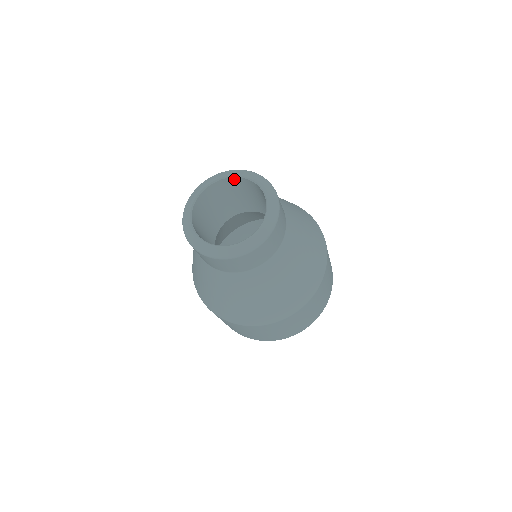
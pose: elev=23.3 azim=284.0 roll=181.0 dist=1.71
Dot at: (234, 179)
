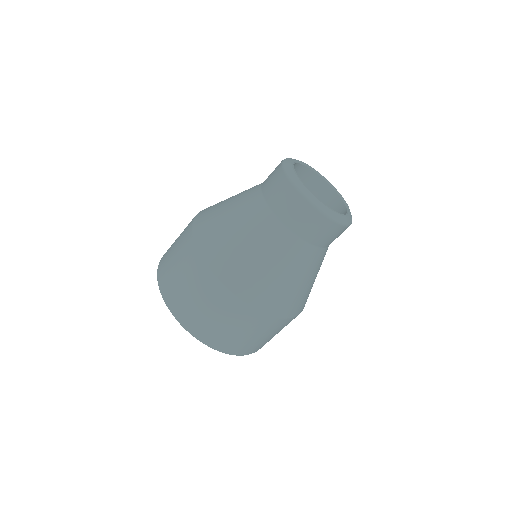
Dot at: (320, 180)
